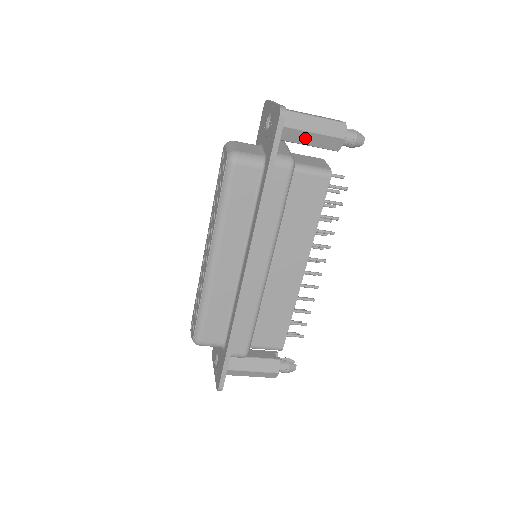
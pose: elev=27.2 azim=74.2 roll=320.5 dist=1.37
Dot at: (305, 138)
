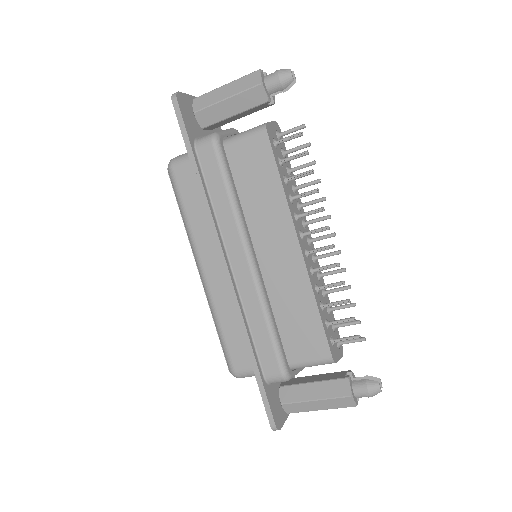
Dot at: (226, 109)
